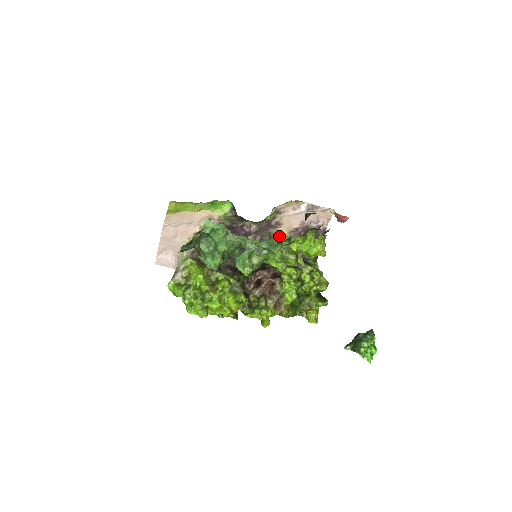
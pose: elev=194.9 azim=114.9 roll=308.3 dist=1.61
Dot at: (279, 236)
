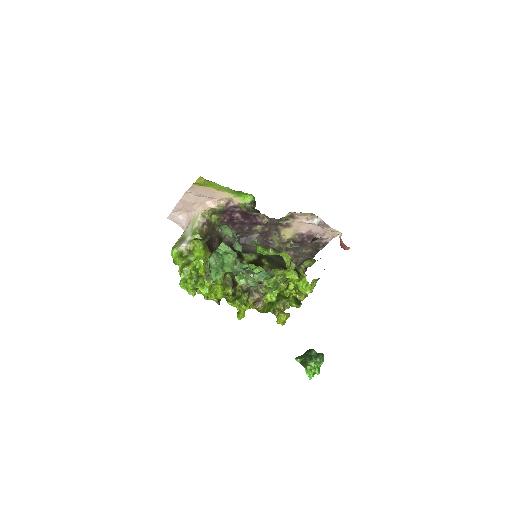
Dot at: (279, 270)
